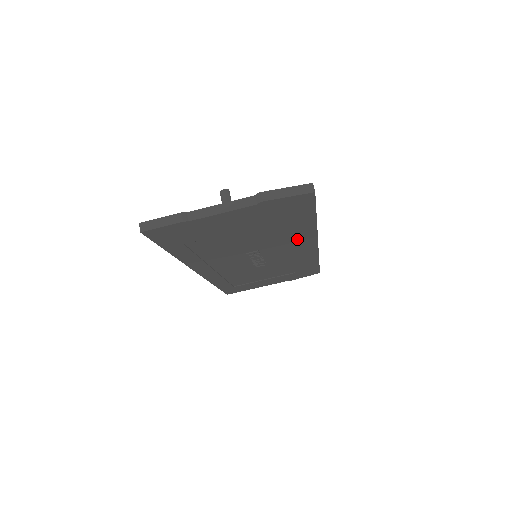
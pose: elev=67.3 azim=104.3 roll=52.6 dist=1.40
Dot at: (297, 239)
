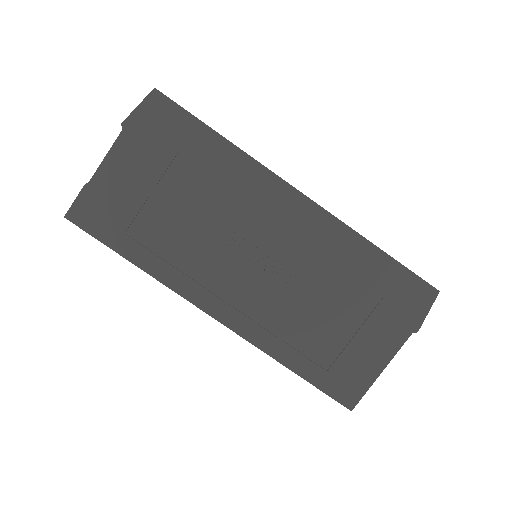
Dot at: (251, 186)
